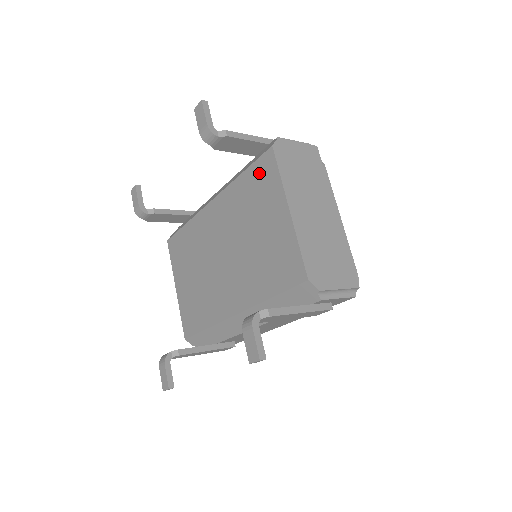
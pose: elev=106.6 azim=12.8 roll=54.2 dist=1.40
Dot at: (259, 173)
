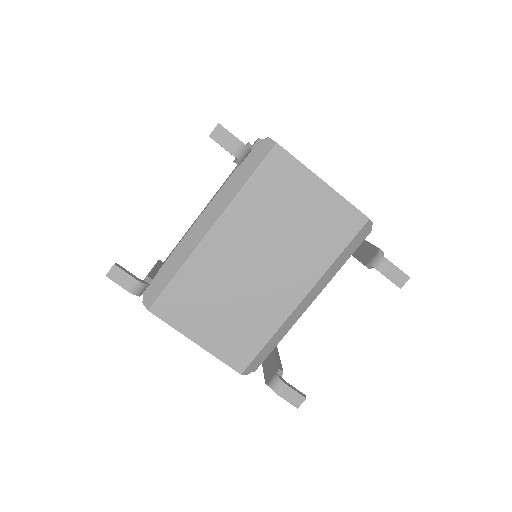
Dot at: (272, 171)
